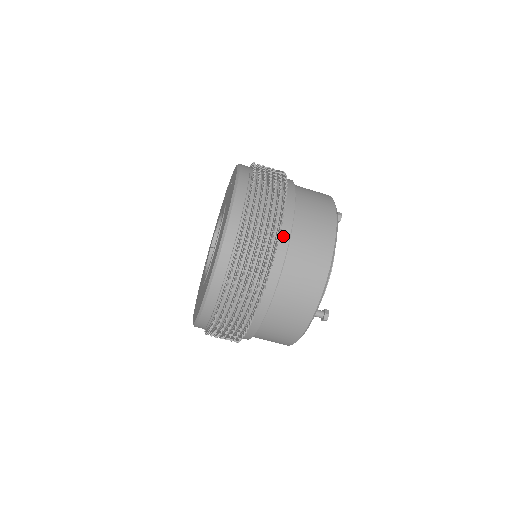
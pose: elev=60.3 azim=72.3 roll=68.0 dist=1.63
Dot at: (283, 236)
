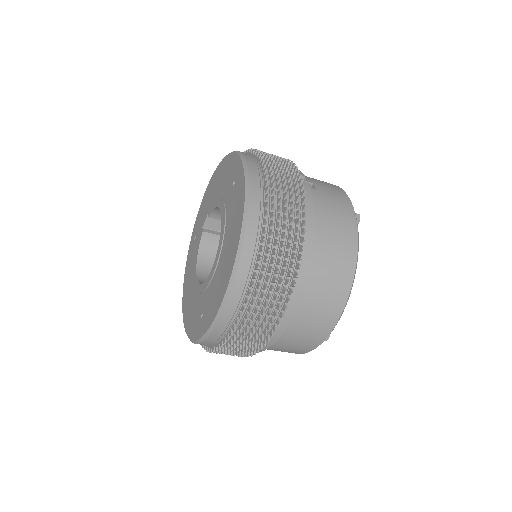
Dot at: (295, 289)
